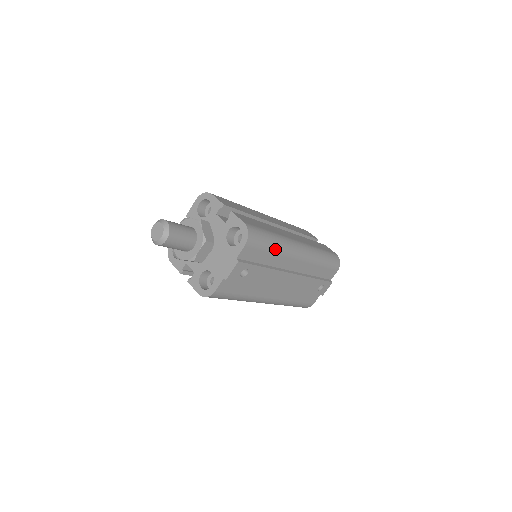
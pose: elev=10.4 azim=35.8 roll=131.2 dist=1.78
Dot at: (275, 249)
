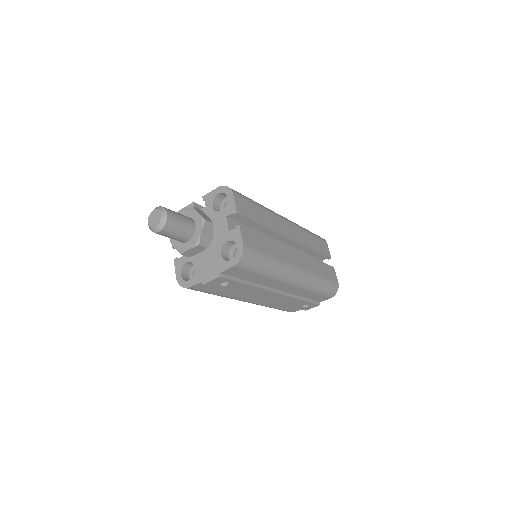
Dot at: (266, 274)
